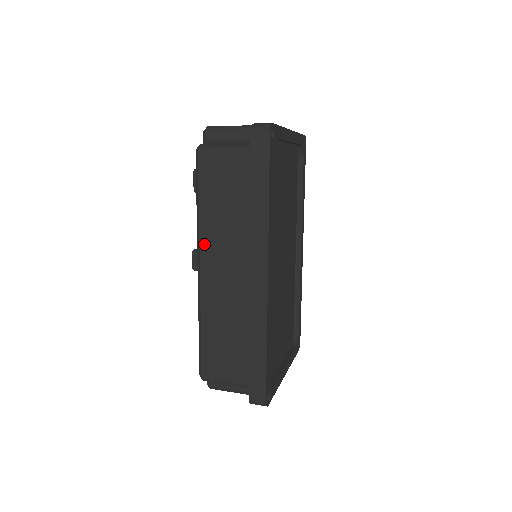
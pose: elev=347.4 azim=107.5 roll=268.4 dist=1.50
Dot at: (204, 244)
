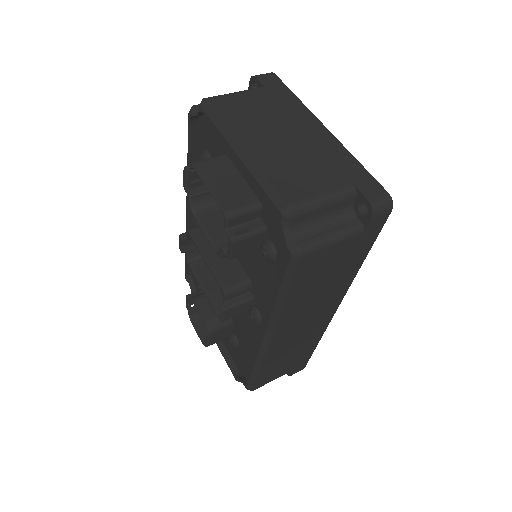
Dot at: (281, 324)
